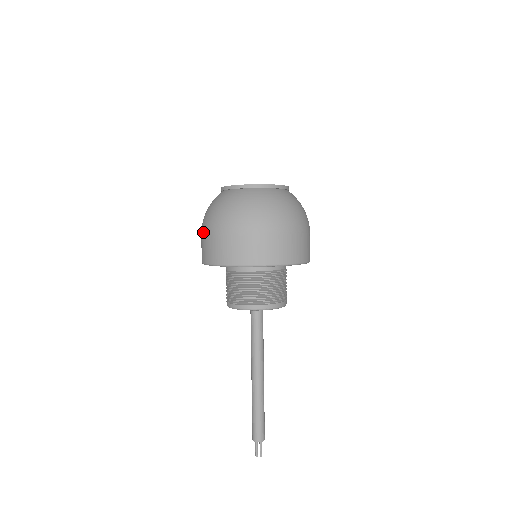
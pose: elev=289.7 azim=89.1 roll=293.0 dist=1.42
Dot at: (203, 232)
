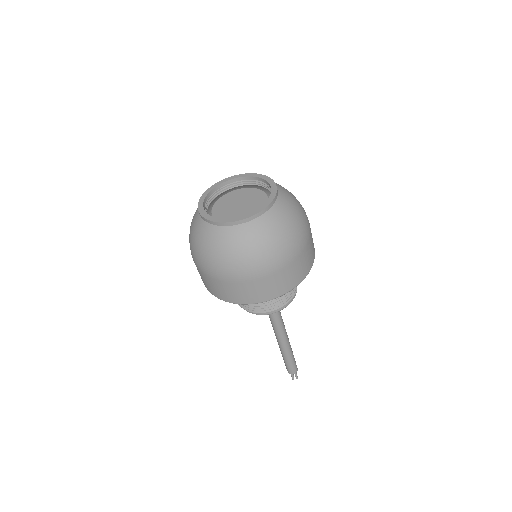
Dot at: occluded
